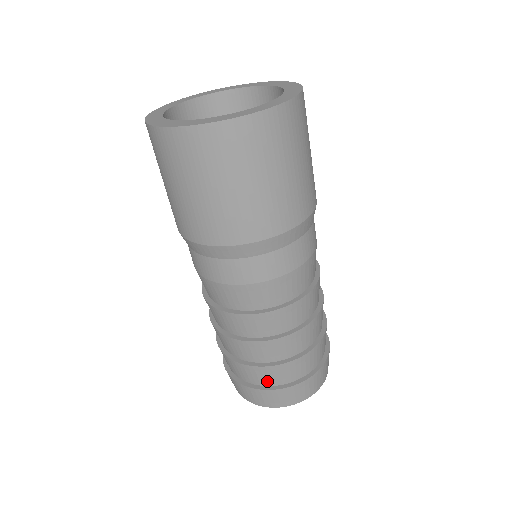
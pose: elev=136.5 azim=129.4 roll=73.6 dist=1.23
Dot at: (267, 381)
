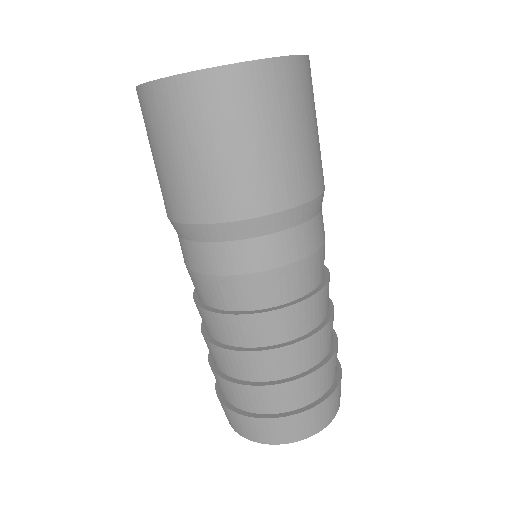
Dot at: (244, 404)
